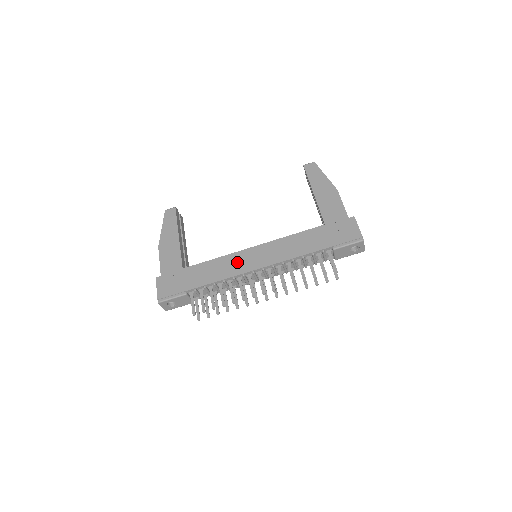
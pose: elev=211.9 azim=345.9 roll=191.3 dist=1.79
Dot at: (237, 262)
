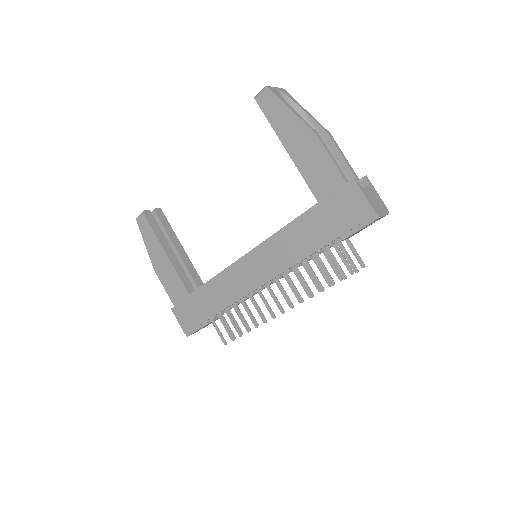
Dot at: (237, 279)
